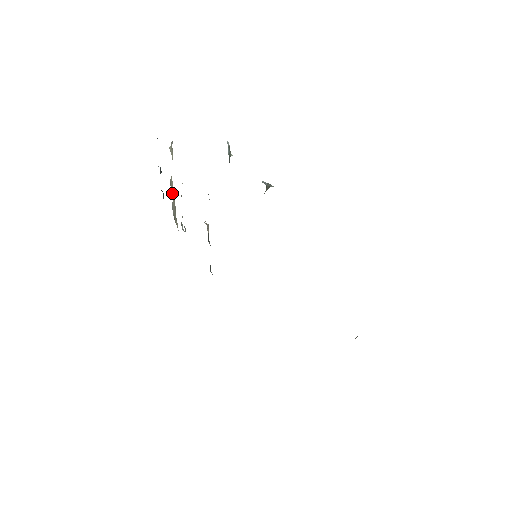
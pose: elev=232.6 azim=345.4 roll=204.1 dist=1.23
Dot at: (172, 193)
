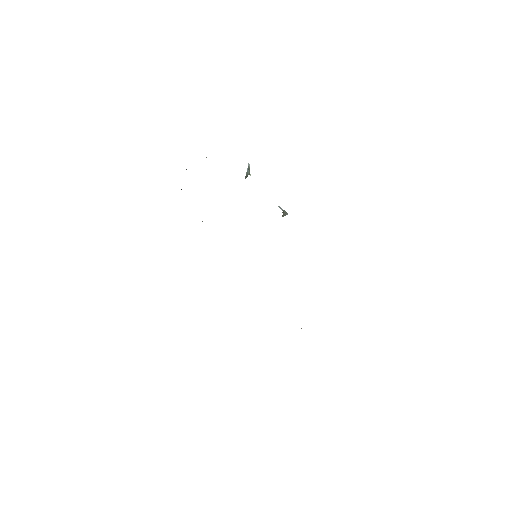
Dot at: occluded
